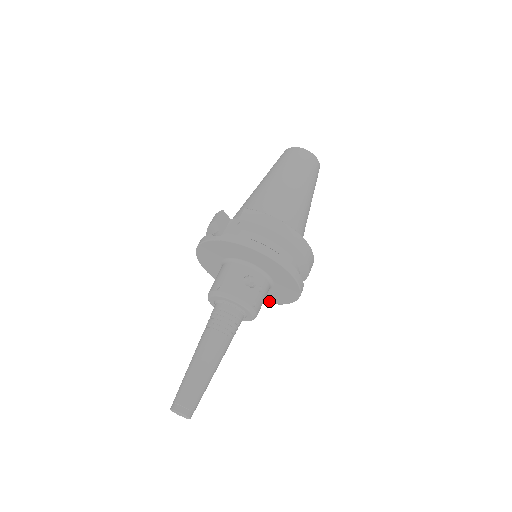
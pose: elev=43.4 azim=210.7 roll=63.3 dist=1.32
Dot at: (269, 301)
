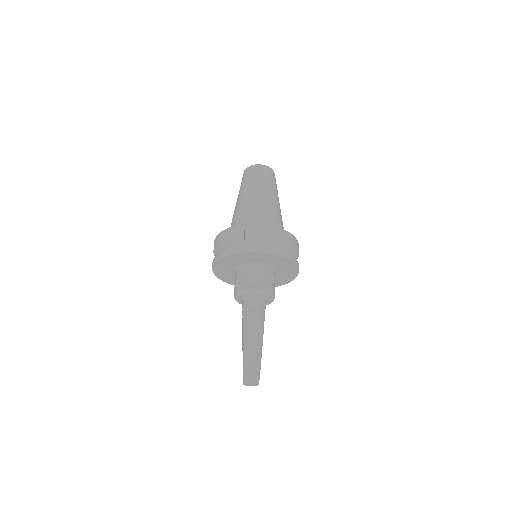
Dot at: occluded
